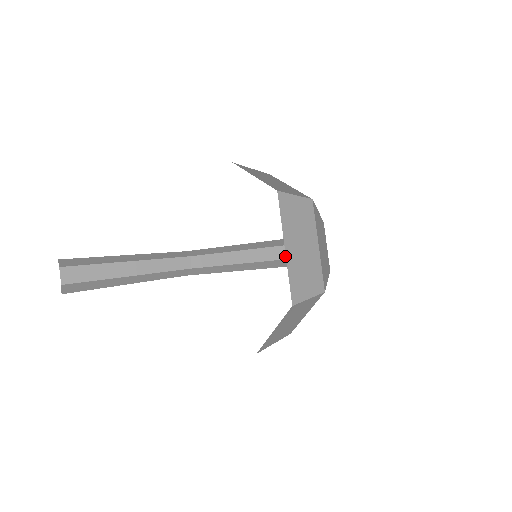
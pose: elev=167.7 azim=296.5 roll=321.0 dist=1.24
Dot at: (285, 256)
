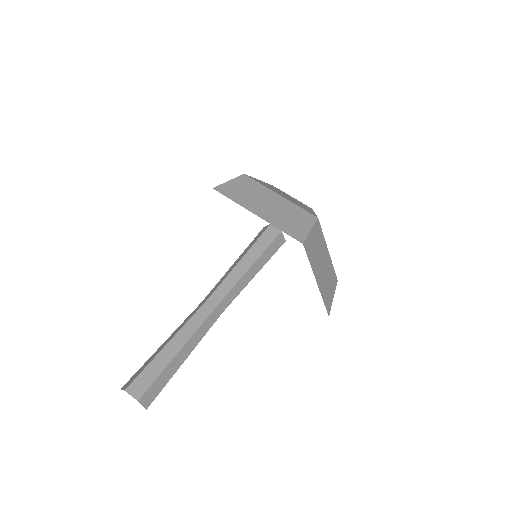
Dot at: (280, 244)
